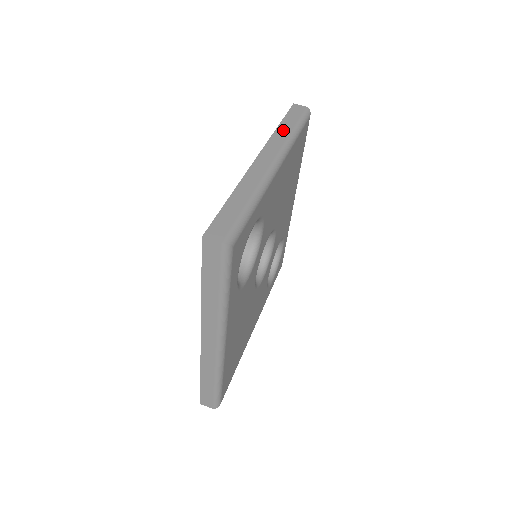
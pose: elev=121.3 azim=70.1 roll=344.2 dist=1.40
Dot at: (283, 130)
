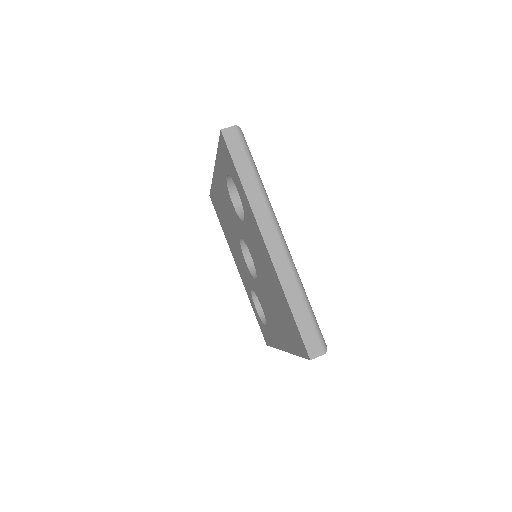
Dot at: occluded
